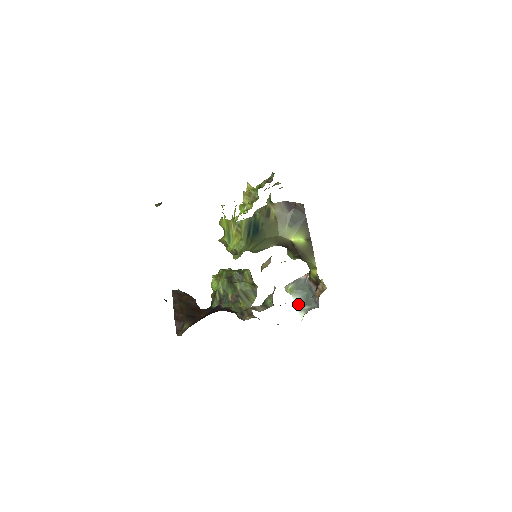
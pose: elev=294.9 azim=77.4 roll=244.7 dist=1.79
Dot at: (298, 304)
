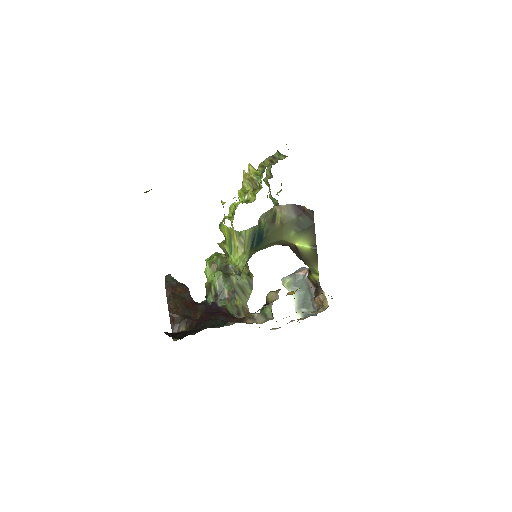
Dot at: (295, 303)
